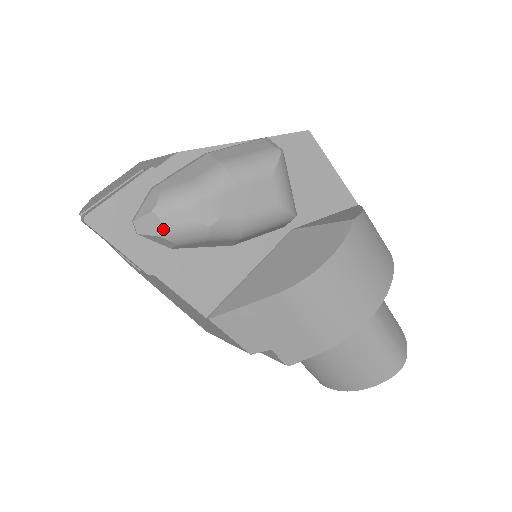
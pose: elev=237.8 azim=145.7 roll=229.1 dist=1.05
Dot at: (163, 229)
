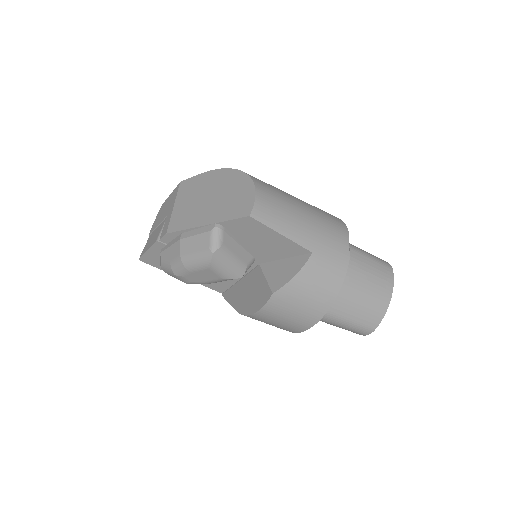
Dot at: occluded
